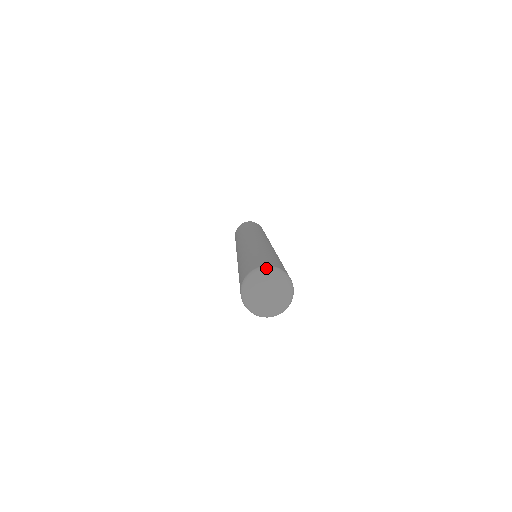
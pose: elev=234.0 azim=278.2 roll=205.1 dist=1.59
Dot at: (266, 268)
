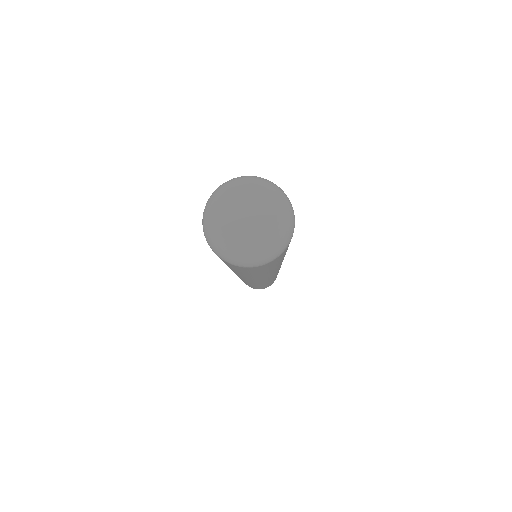
Dot at: (252, 176)
